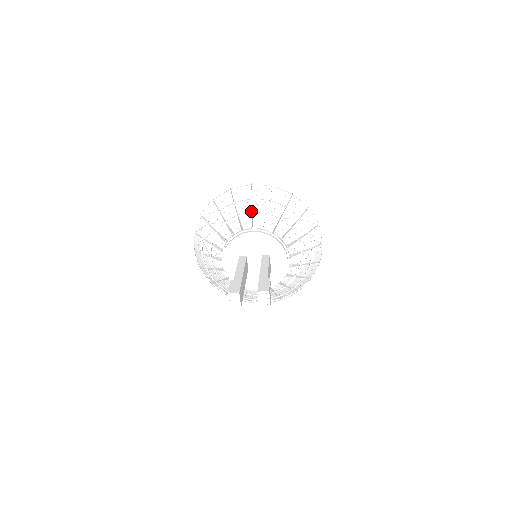
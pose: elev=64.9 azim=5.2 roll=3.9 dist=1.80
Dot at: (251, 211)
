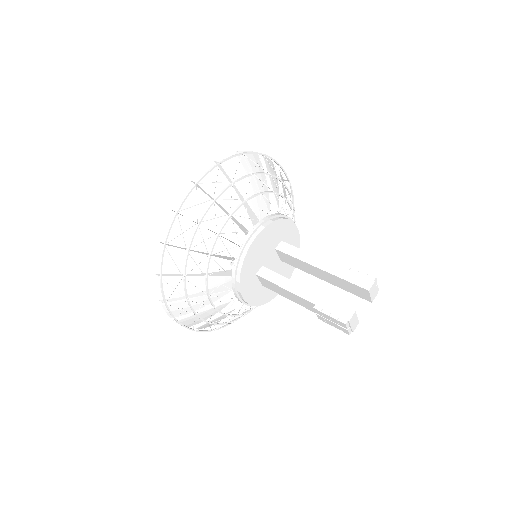
Dot at: (224, 214)
